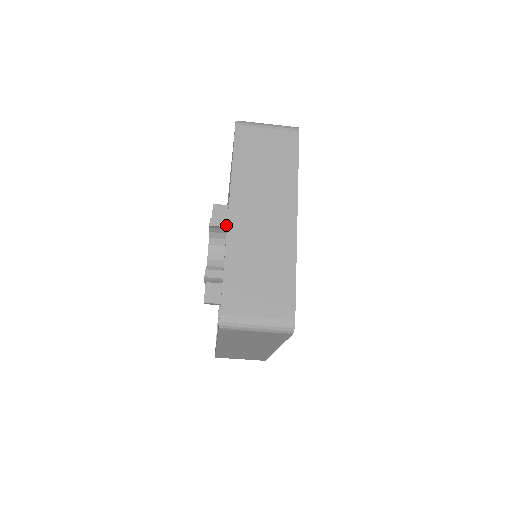
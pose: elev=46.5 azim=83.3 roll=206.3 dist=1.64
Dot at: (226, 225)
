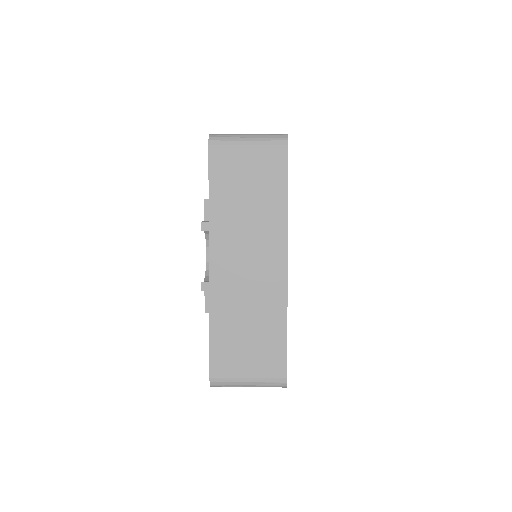
Dot at: occluded
